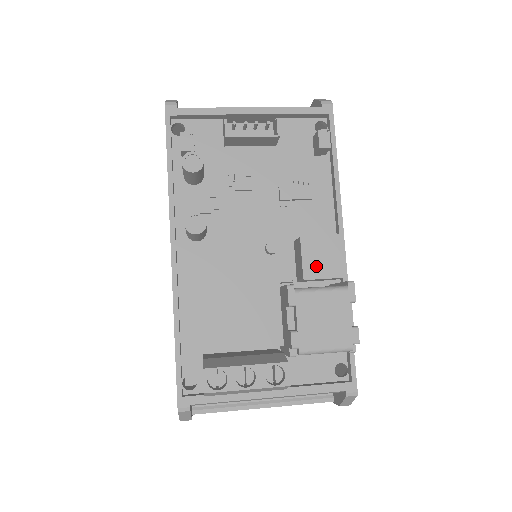
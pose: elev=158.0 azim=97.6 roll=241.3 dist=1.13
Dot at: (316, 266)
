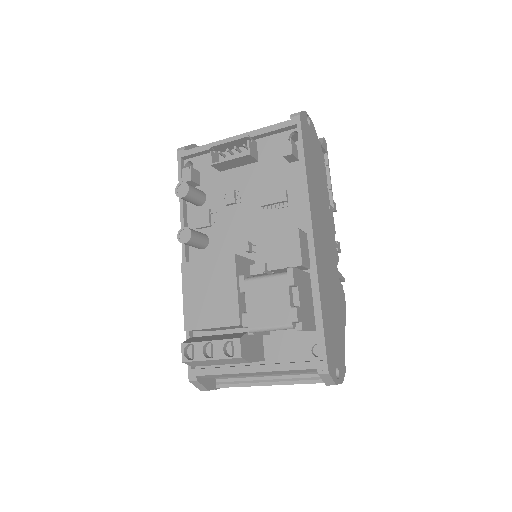
Dot at: (278, 258)
